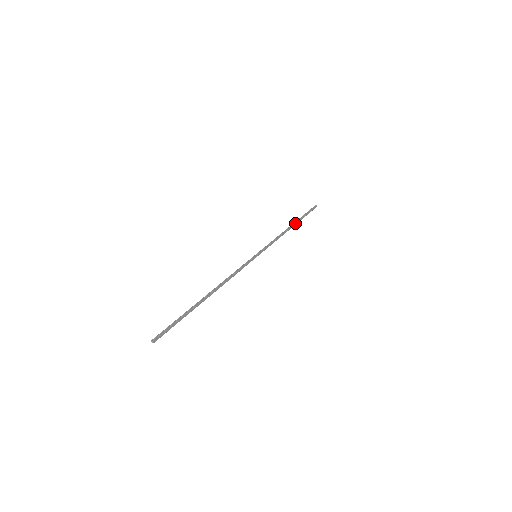
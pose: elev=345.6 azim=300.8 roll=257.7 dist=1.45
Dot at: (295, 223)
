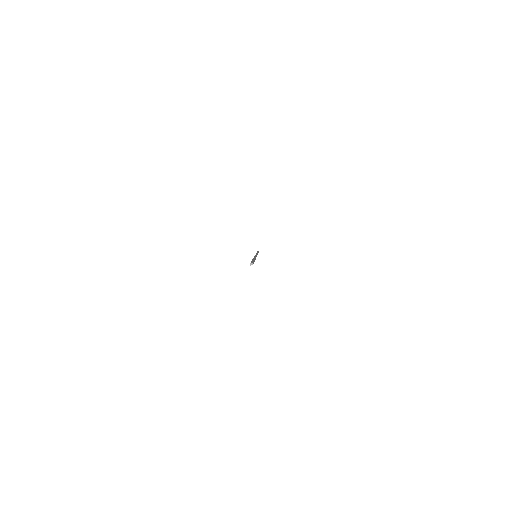
Dot at: occluded
